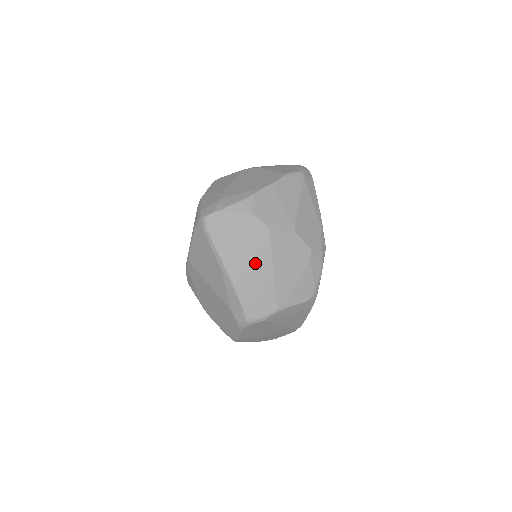
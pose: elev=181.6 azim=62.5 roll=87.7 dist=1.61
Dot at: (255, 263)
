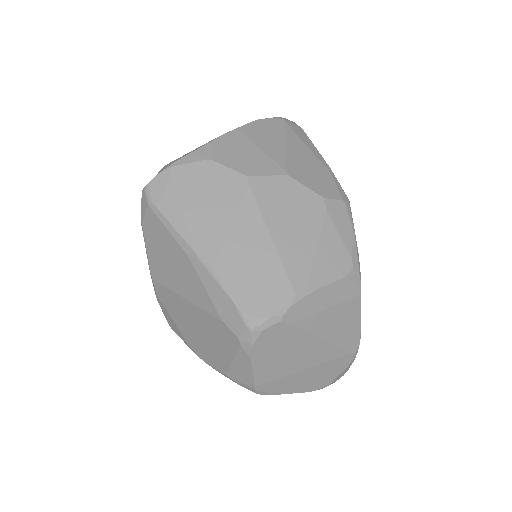
Dot at: (237, 229)
